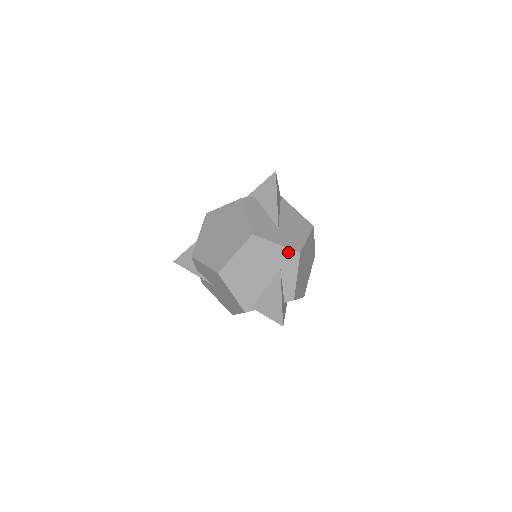
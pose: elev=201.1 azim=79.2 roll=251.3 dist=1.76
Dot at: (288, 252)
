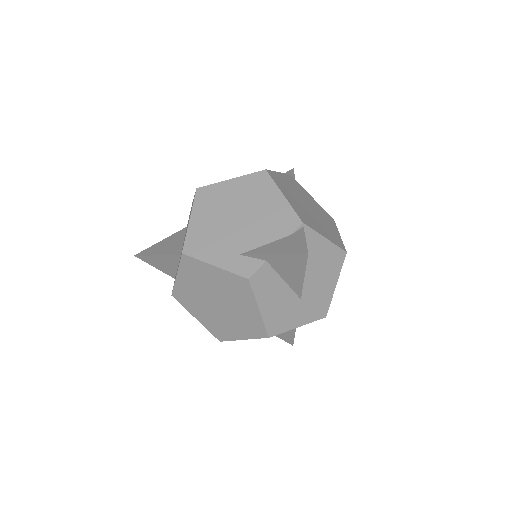
Dot at: (311, 321)
